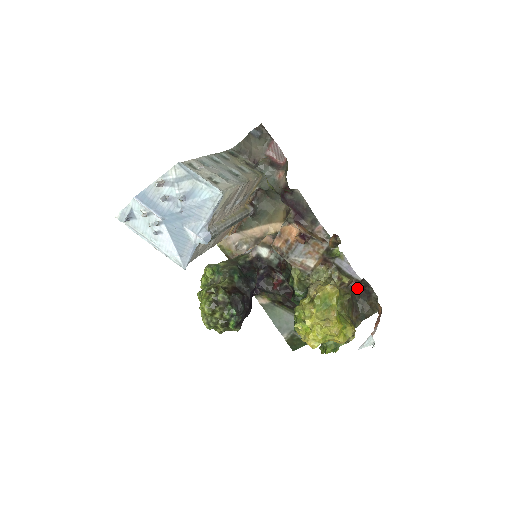
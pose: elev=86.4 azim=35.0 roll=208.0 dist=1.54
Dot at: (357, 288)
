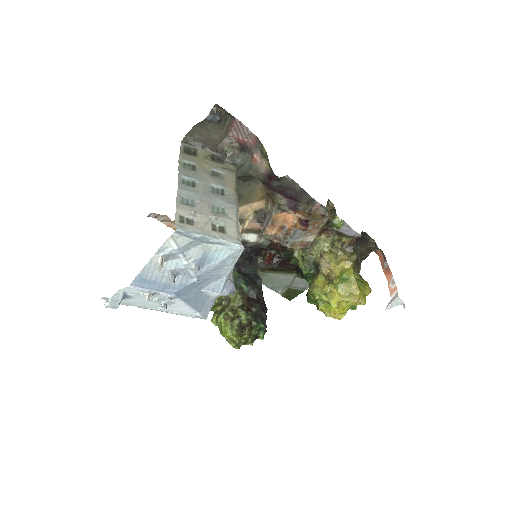
Dot at: occluded
